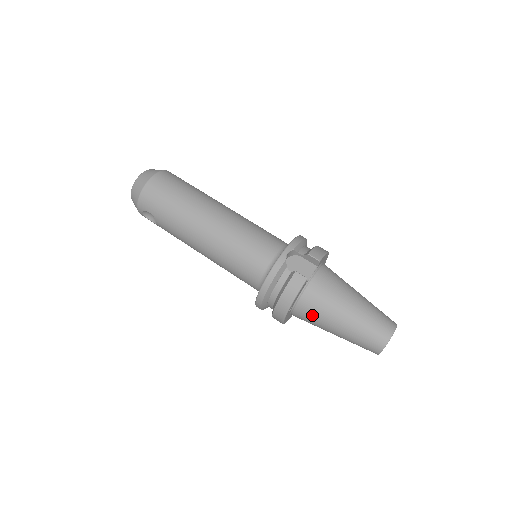
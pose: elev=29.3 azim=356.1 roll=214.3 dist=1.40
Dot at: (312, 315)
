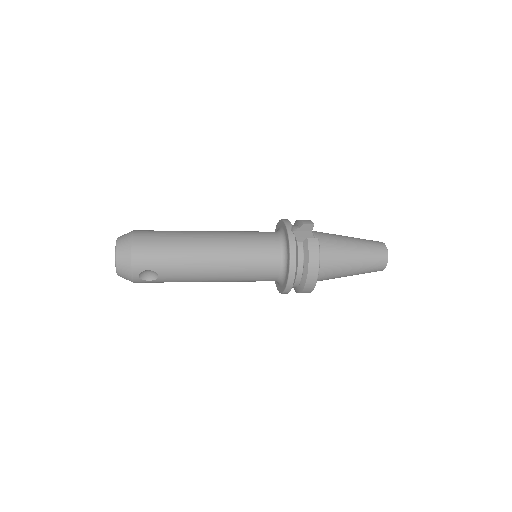
Dot at: (332, 267)
